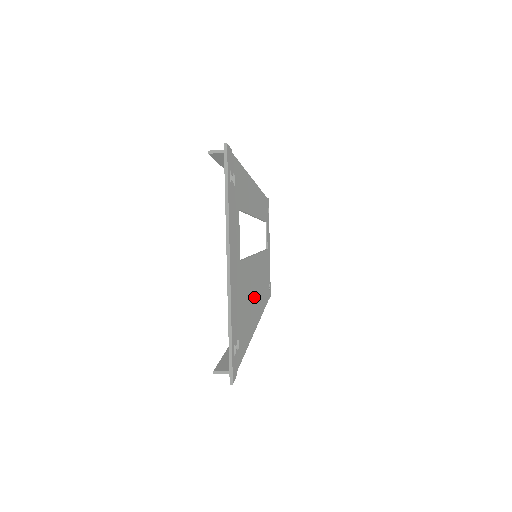
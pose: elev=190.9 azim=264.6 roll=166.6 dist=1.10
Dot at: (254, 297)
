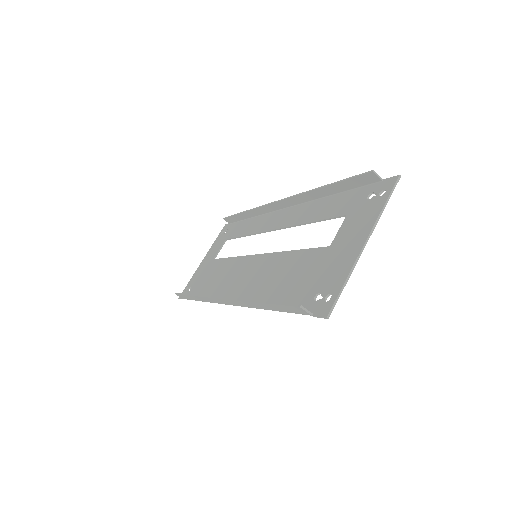
Dot at: (263, 282)
